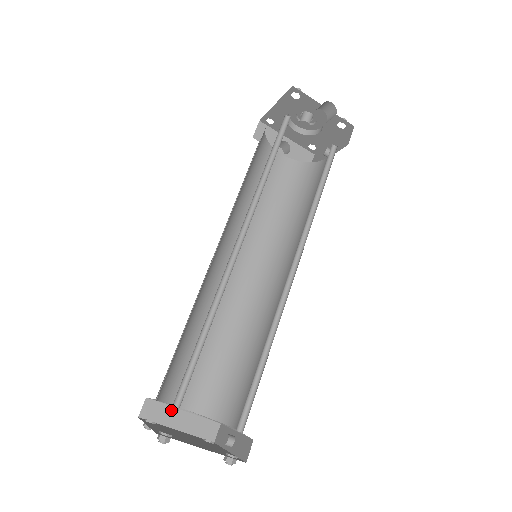
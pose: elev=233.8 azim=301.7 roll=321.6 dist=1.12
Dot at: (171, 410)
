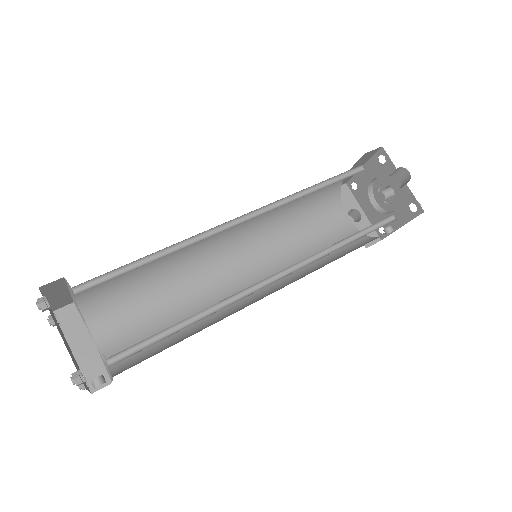
Dot at: (83, 331)
